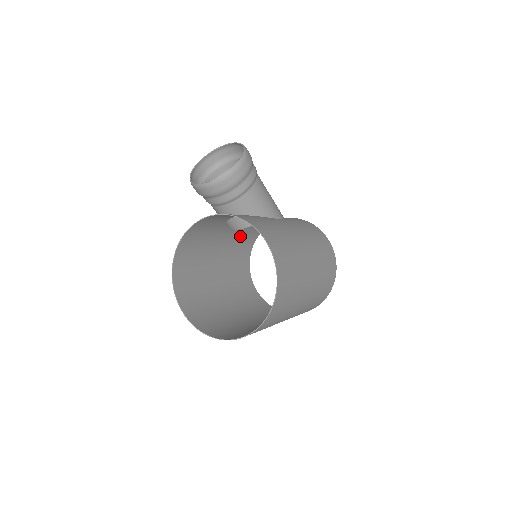
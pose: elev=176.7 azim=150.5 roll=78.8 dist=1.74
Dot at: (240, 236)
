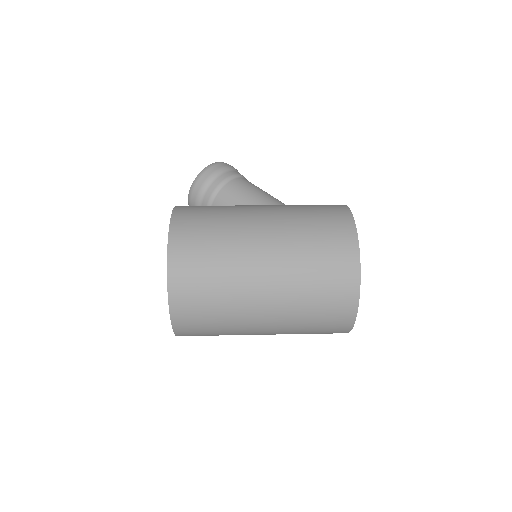
Dot at: occluded
